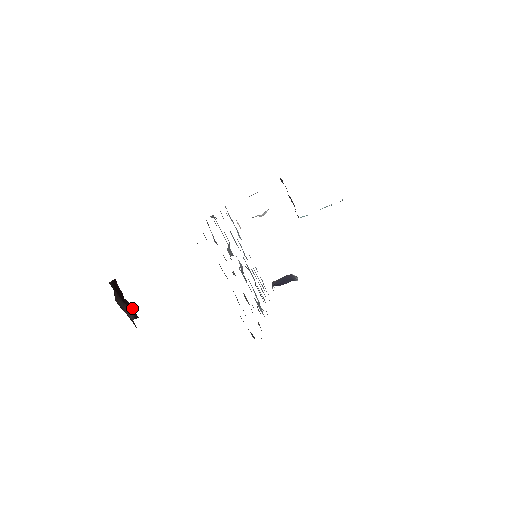
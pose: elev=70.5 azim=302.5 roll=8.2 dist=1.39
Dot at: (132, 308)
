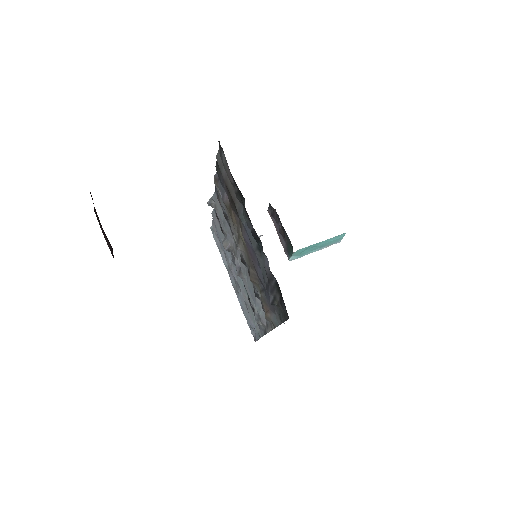
Dot at: occluded
